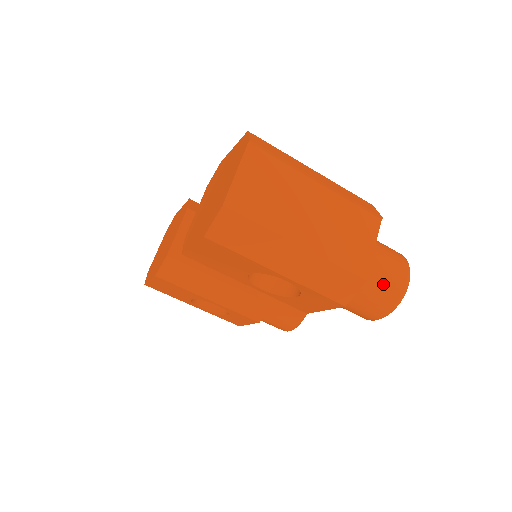
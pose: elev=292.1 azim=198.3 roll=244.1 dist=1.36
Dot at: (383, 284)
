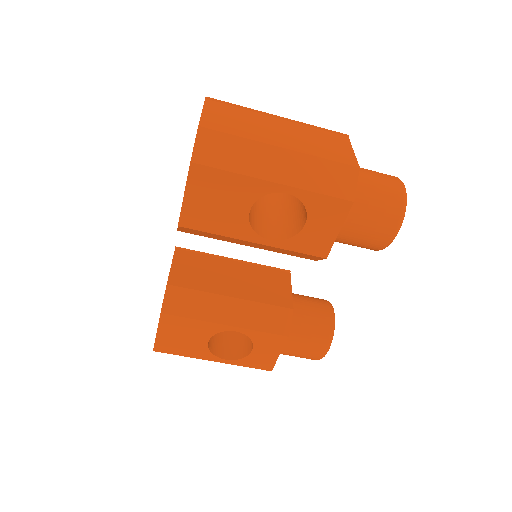
Dot at: (380, 187)
